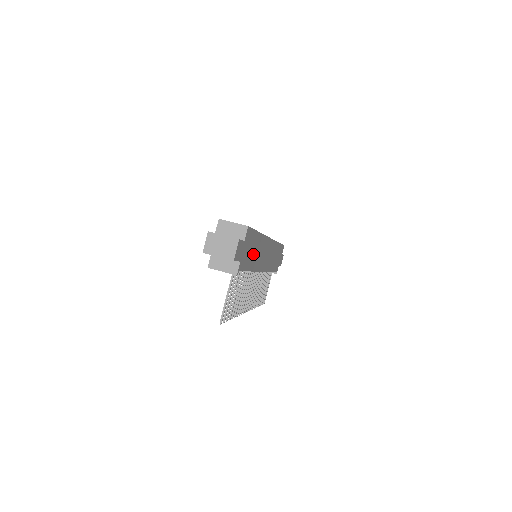
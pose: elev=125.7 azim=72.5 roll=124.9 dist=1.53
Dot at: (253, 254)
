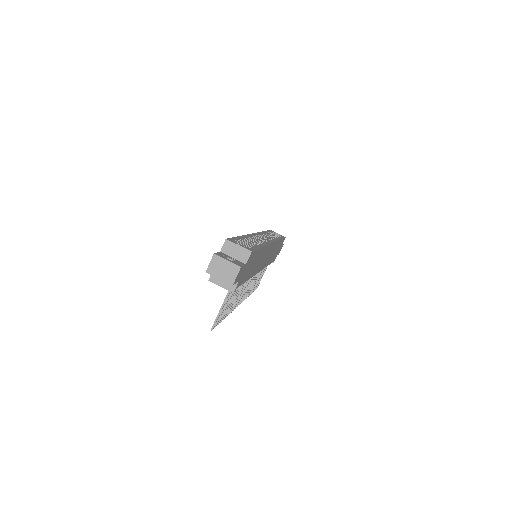
Dot at: (253, 266)
